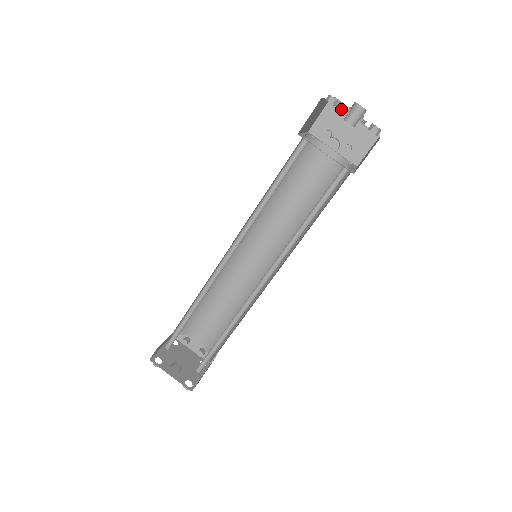
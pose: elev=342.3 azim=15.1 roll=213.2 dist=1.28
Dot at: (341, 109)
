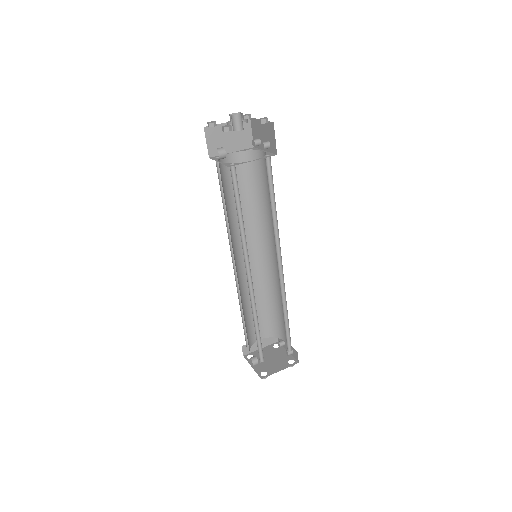
Dot at: (255, 119)
